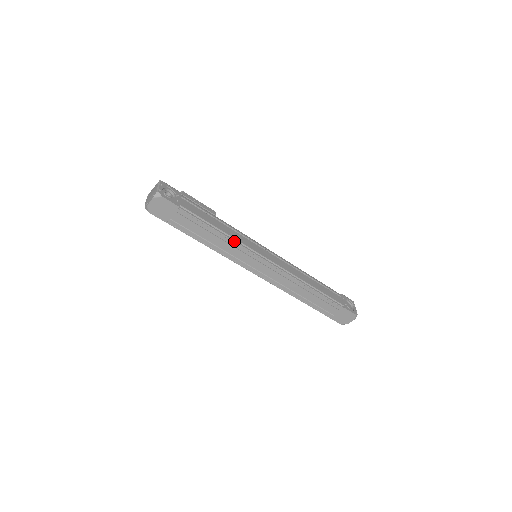
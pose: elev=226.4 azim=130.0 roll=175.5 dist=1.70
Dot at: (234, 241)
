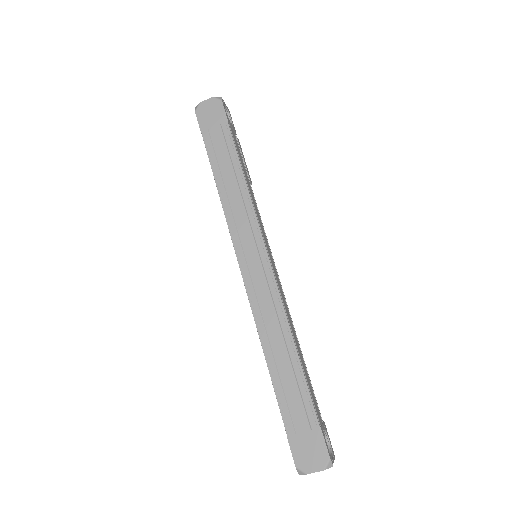
Dot at: (250, 198)
